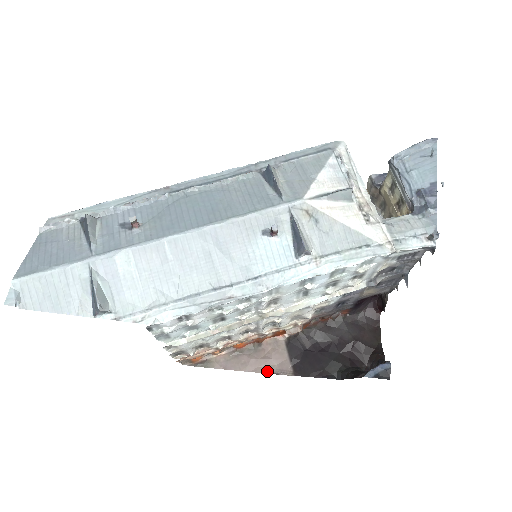
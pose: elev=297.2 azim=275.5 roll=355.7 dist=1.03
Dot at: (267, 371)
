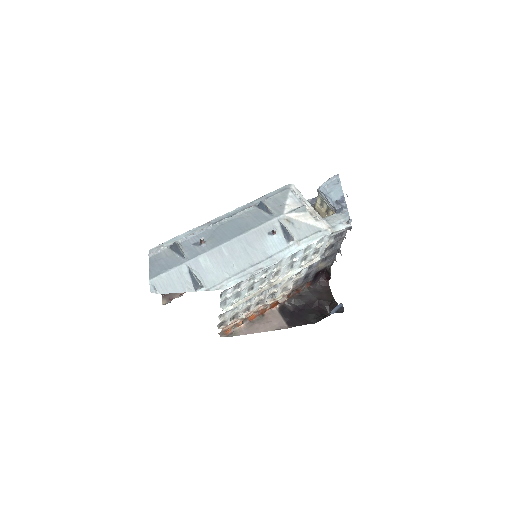
Dot at: (272, 329)
